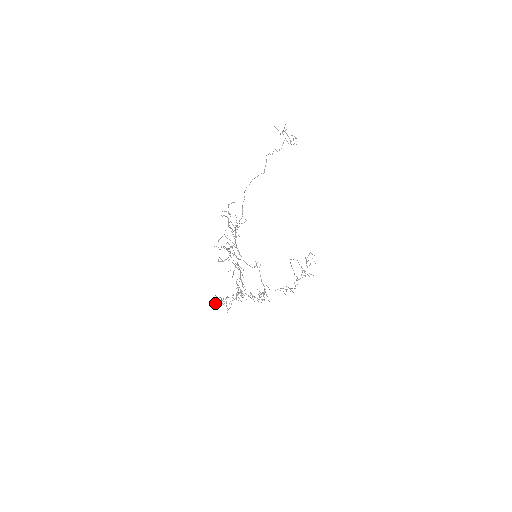
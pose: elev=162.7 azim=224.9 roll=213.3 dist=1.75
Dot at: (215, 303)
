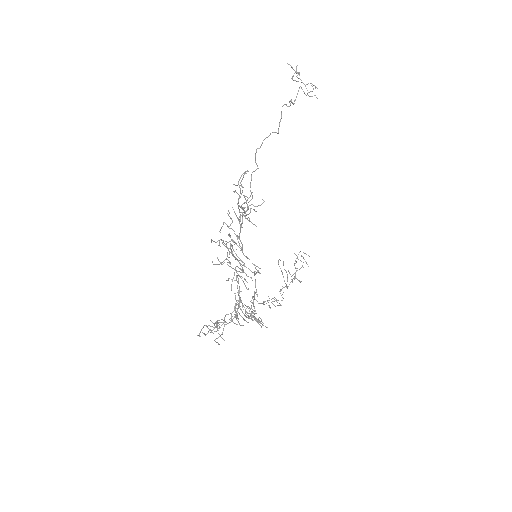
Dot at: (212, 332)
